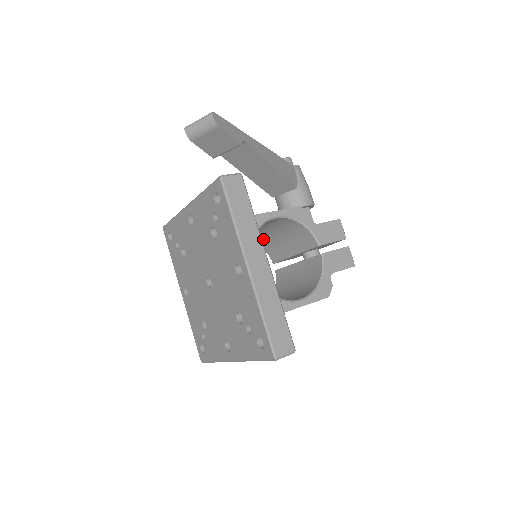
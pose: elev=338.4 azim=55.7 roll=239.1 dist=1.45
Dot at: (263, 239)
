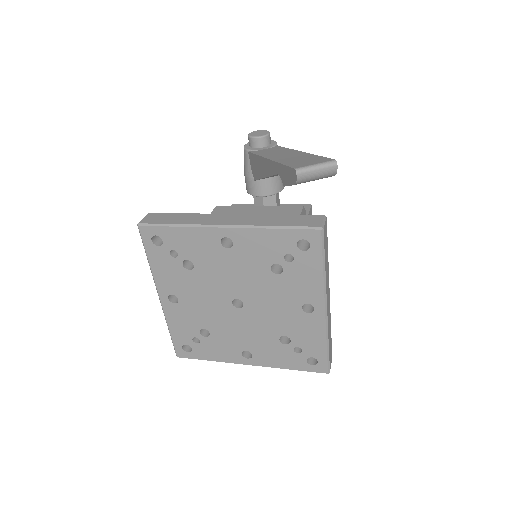
Dot at: occluded
